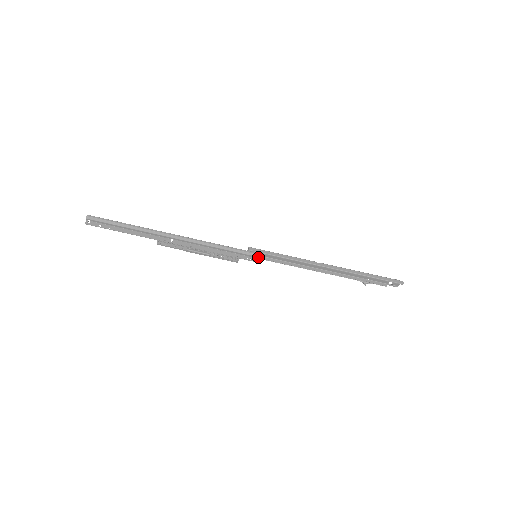
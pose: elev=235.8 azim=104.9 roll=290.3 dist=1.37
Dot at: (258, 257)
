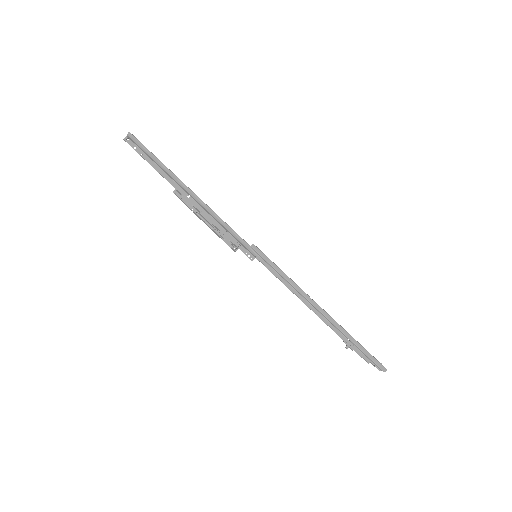
Dot at: (258, 258)
